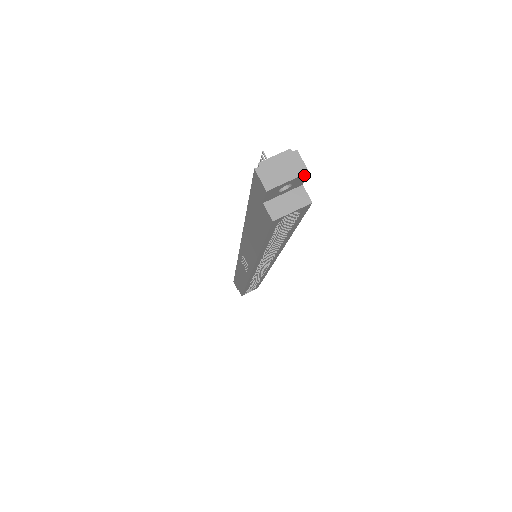
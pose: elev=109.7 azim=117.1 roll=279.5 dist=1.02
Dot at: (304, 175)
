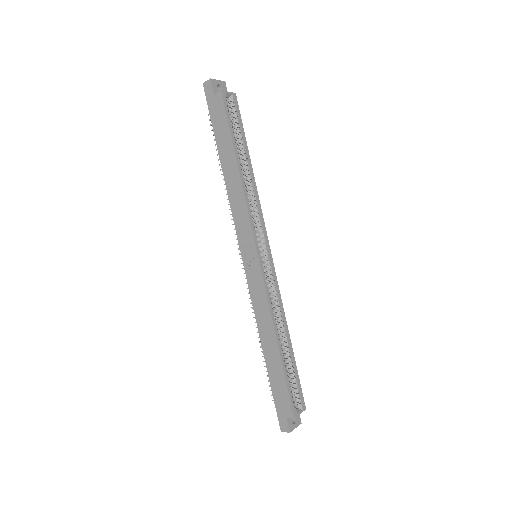
Dot at: (224, 83)
